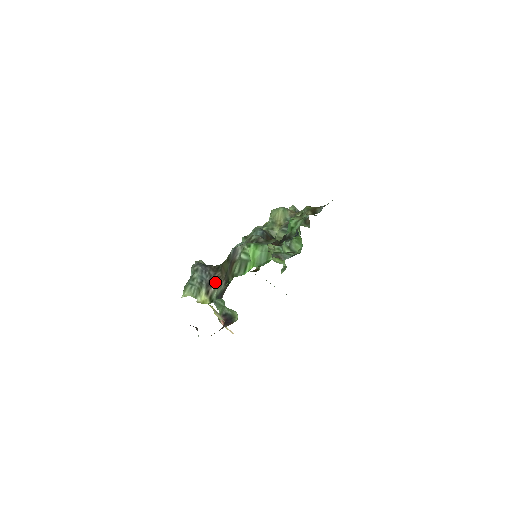
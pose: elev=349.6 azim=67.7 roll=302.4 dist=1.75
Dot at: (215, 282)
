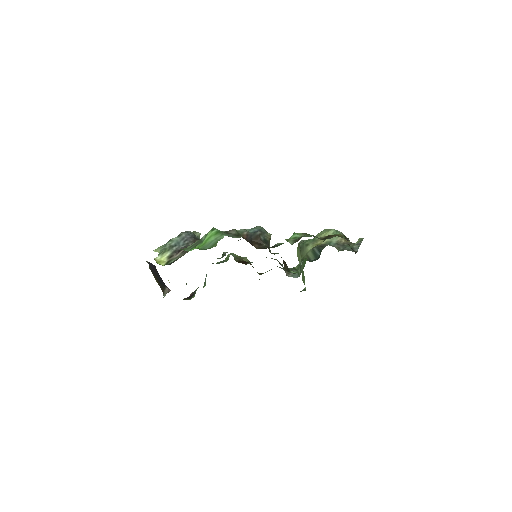
Dot at: (182, 251)
